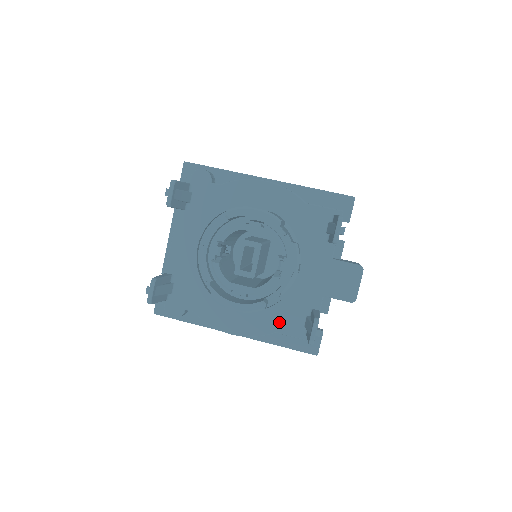
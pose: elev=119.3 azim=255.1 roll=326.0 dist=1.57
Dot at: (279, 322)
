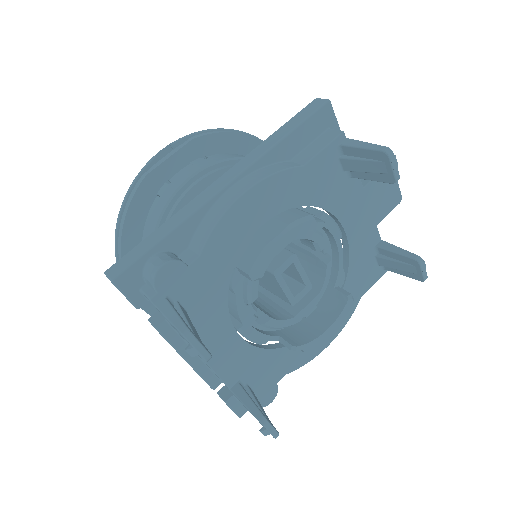
Dot at: (358, 288)
